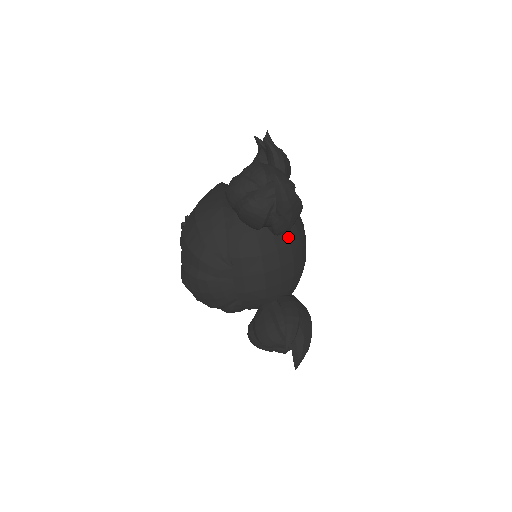
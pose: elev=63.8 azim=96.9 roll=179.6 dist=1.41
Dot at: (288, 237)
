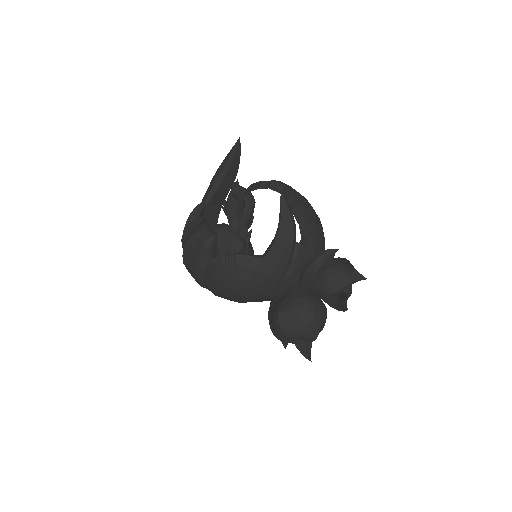
Dot at: occluded
